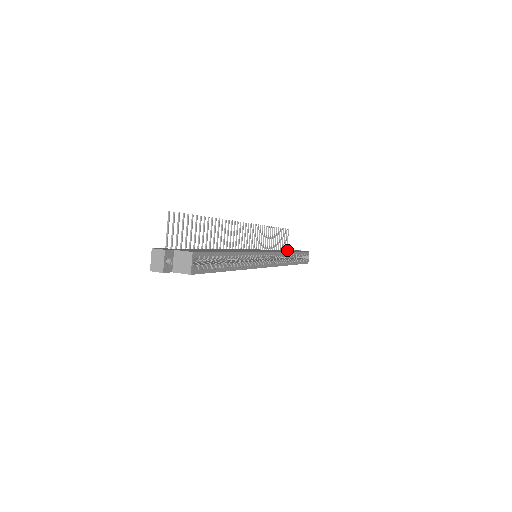
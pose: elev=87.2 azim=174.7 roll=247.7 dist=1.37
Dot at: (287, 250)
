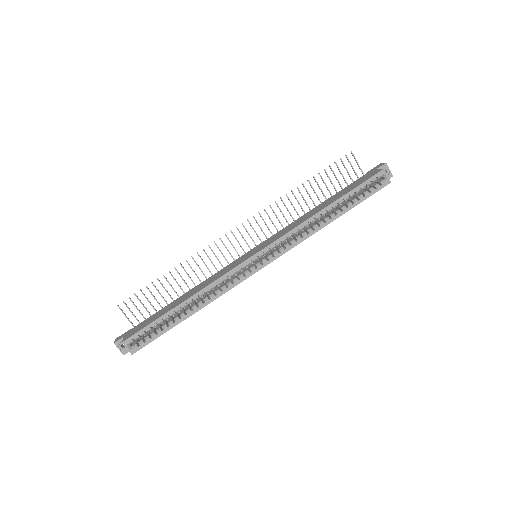
Dot at: (334, 197)
